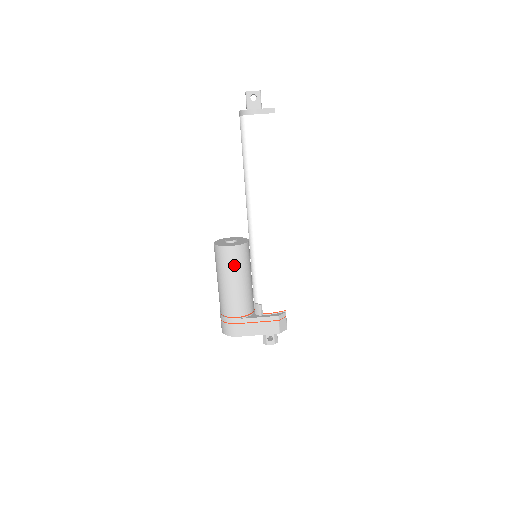
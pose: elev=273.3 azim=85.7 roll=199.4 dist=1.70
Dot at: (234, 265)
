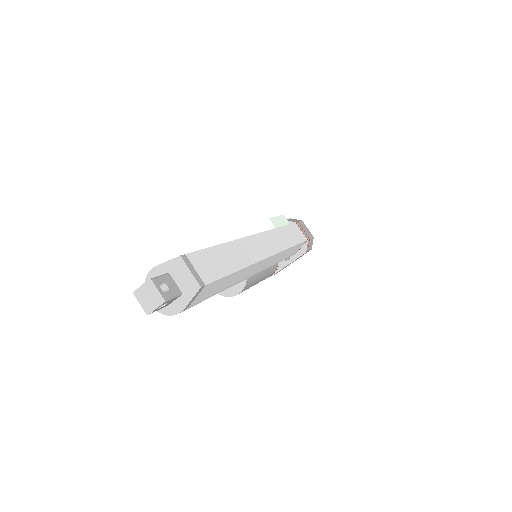
Dot at: (249, 287)
